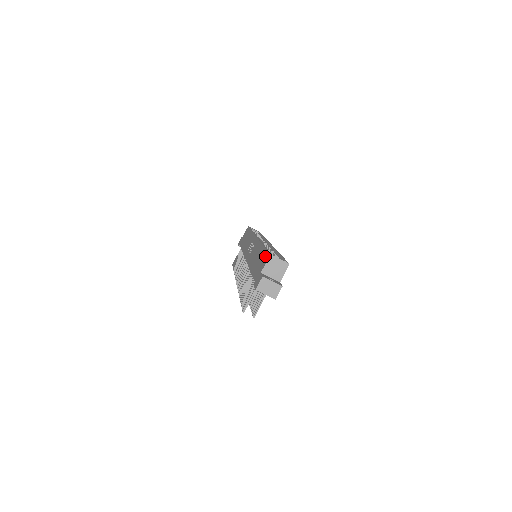
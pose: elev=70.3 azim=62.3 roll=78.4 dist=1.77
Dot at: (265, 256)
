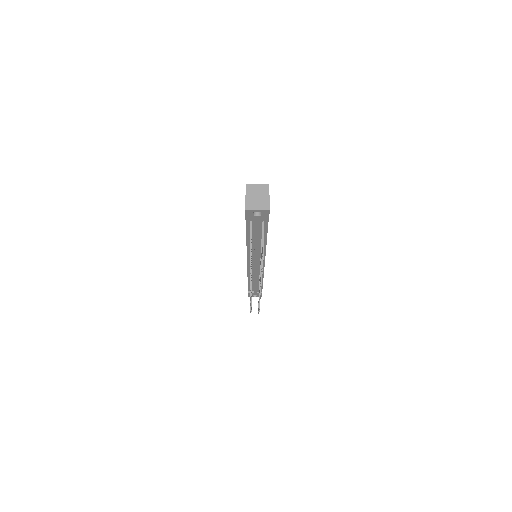
Dot at: occluded
